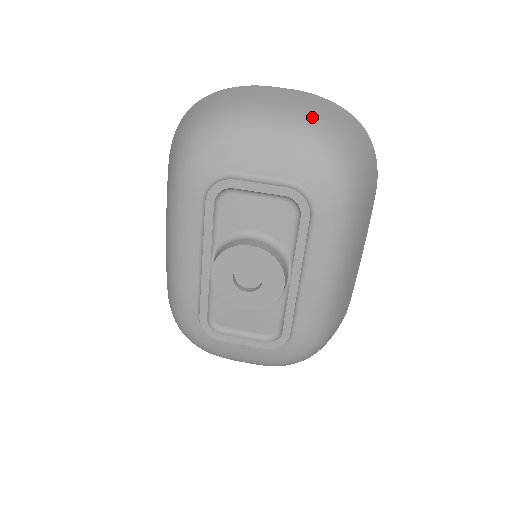
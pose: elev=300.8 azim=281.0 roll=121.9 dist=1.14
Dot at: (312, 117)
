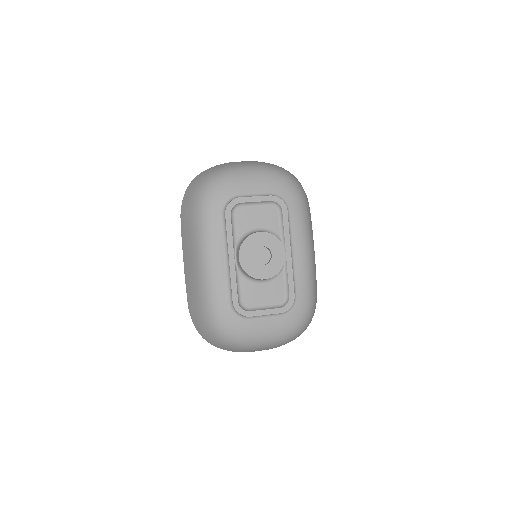
Dot at: (269, 165)
